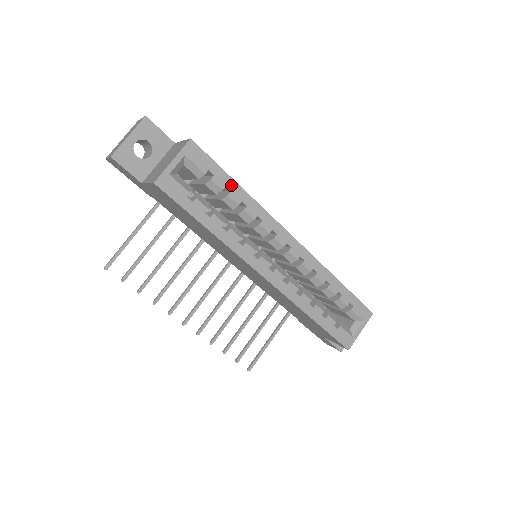
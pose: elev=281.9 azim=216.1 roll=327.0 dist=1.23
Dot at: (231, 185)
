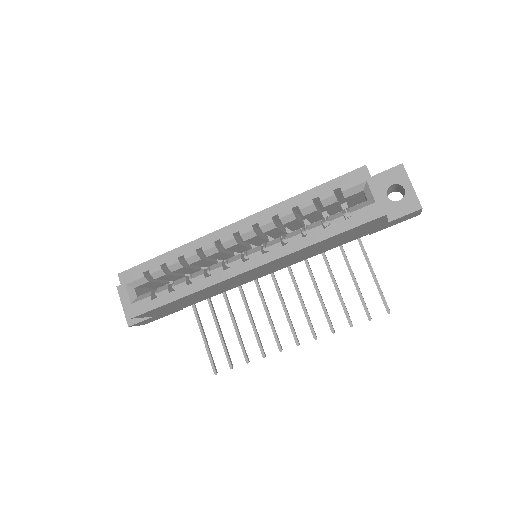
Dot at: (162, 260)
